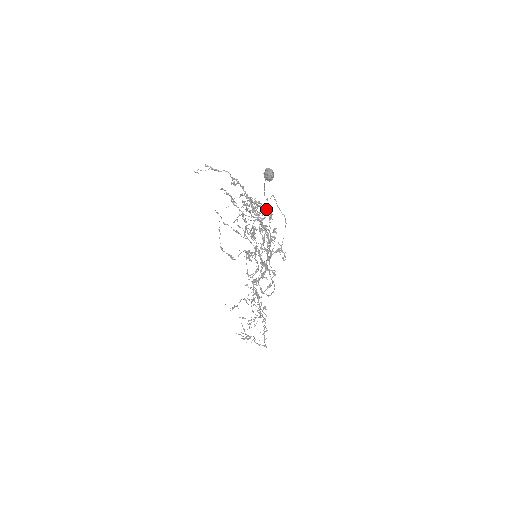
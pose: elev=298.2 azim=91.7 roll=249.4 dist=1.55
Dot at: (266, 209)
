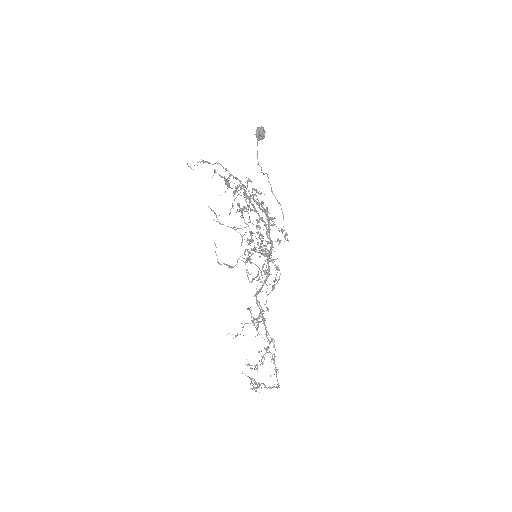
Dot at: (261, 193)
